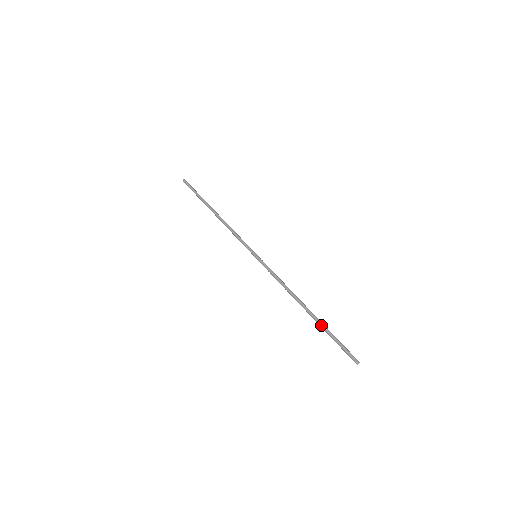
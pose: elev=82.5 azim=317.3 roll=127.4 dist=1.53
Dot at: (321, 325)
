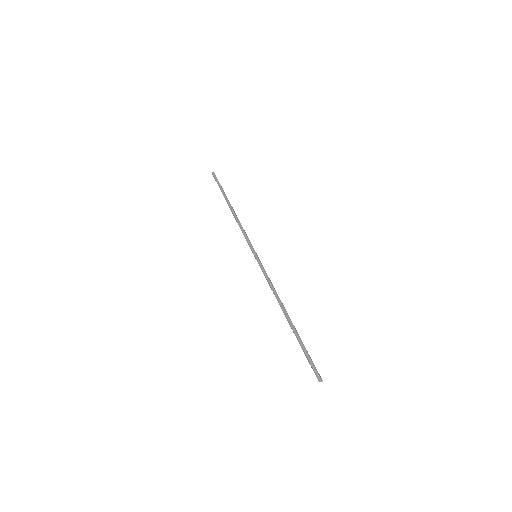
Dot at: (296, 335)
